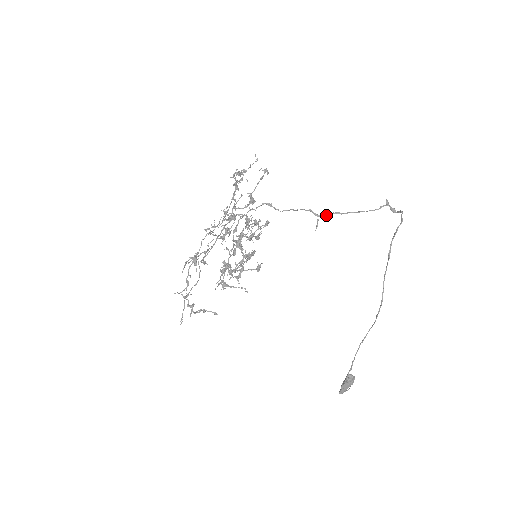
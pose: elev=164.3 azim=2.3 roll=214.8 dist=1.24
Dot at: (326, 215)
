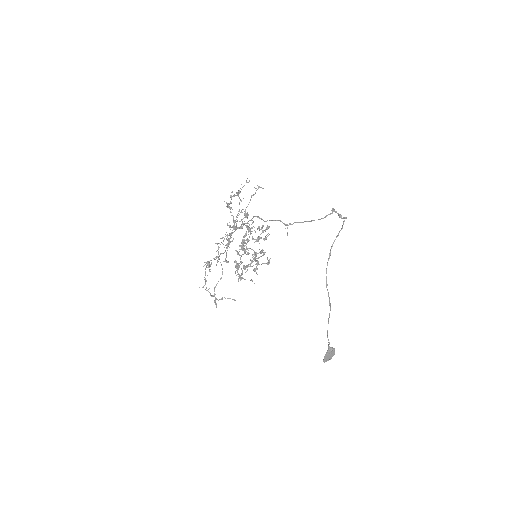
Dot at: (291, 224)
